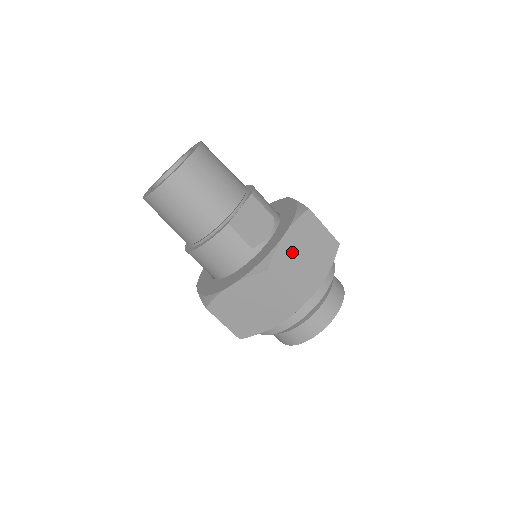
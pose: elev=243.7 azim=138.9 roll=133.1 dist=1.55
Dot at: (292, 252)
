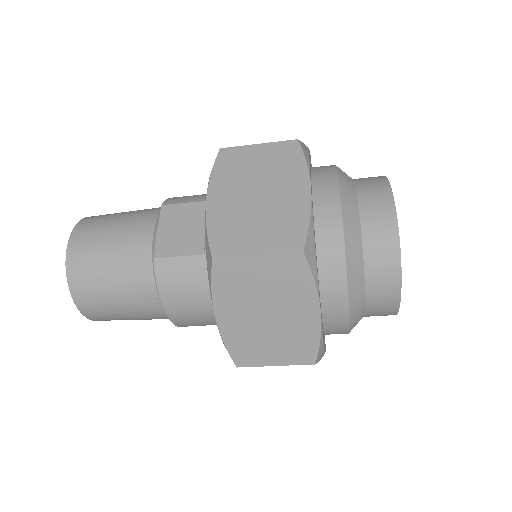
Dot at: (233, 209)
